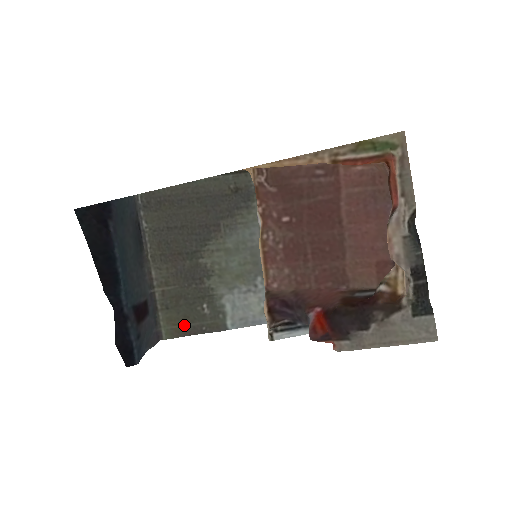
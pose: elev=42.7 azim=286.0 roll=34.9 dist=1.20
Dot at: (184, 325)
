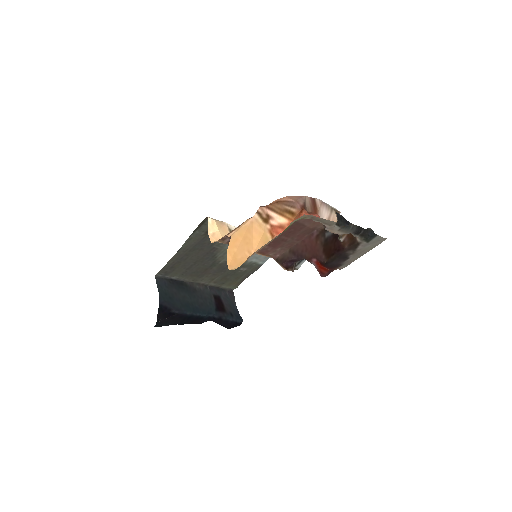
Dot at: (239, 280)
